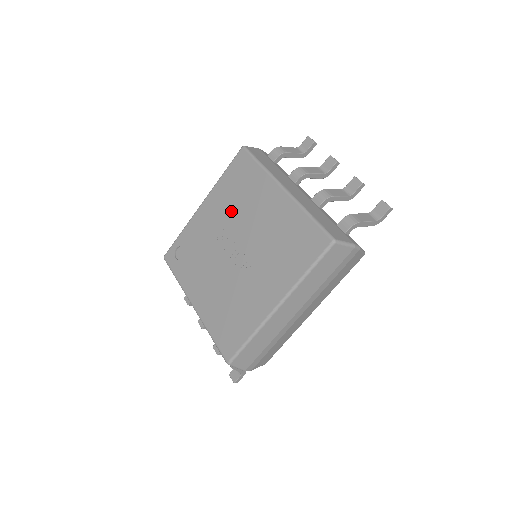
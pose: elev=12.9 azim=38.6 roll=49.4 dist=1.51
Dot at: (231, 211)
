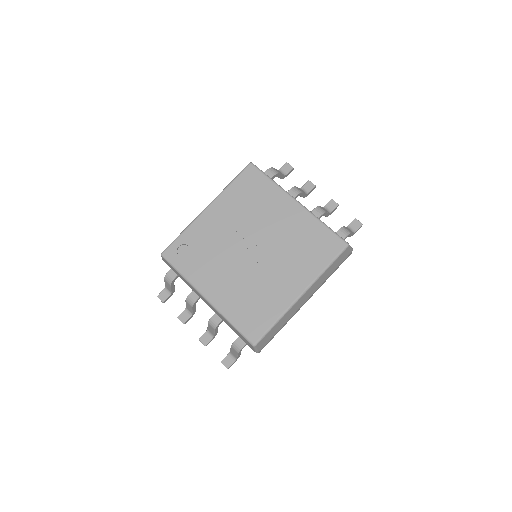
Dot at: (244, 216)
